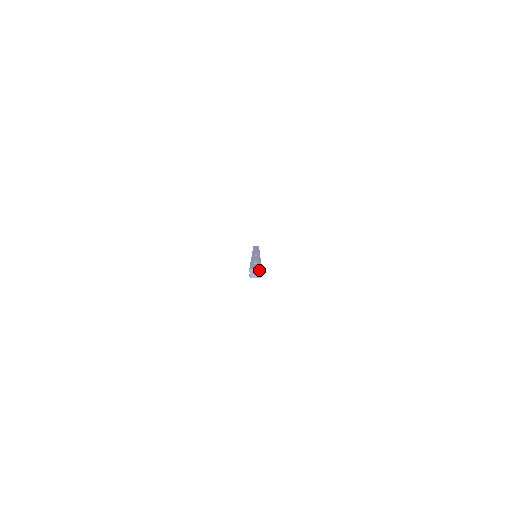
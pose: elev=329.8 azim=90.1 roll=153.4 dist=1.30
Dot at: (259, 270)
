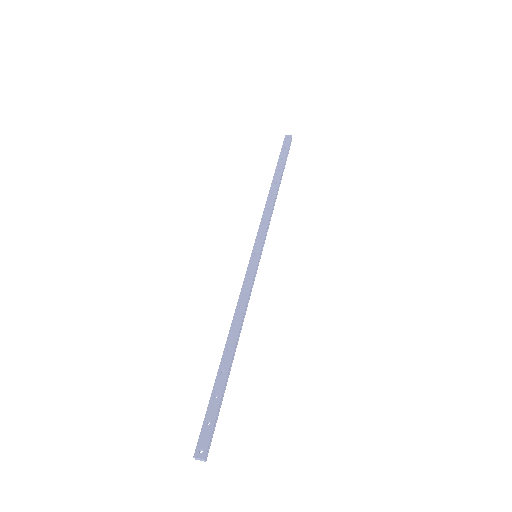
Dot at: (202, 459)
